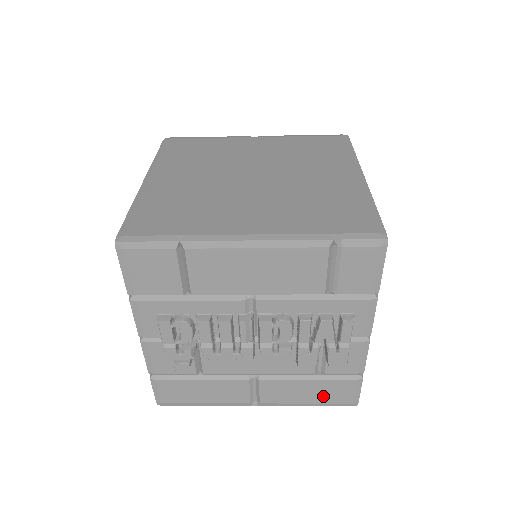
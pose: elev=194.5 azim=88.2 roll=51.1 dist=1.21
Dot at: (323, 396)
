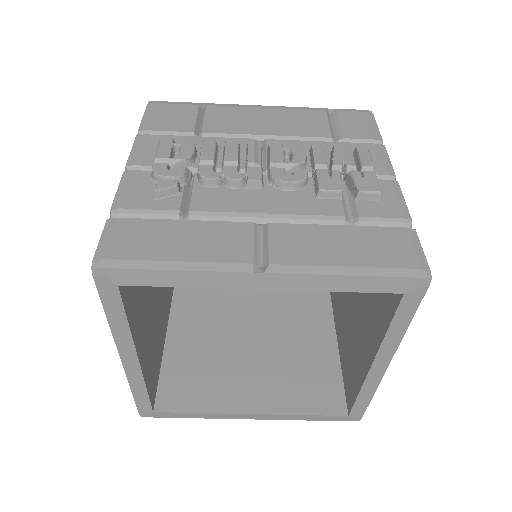
Dot at: (368, 254)
